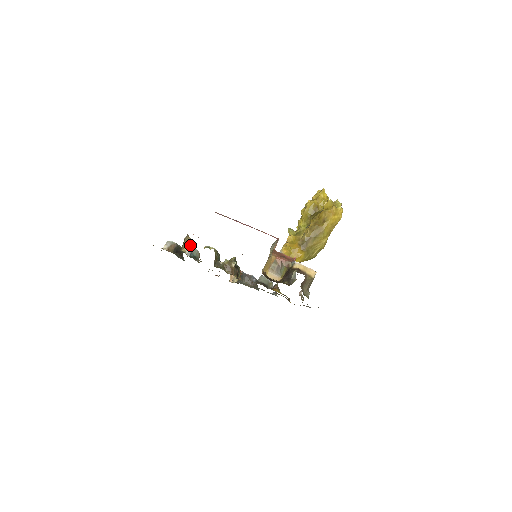
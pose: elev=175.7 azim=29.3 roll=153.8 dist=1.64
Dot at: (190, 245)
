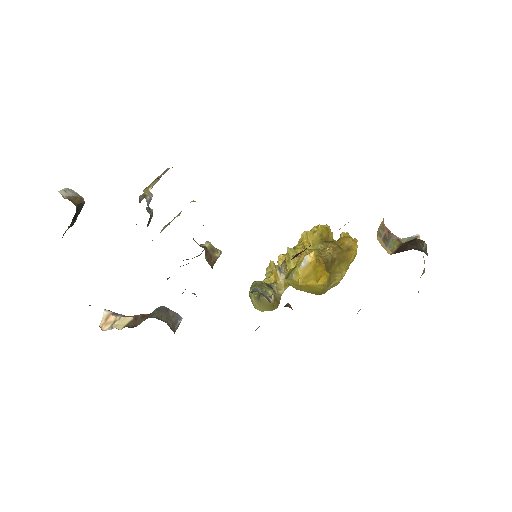
Dot at: occluded
